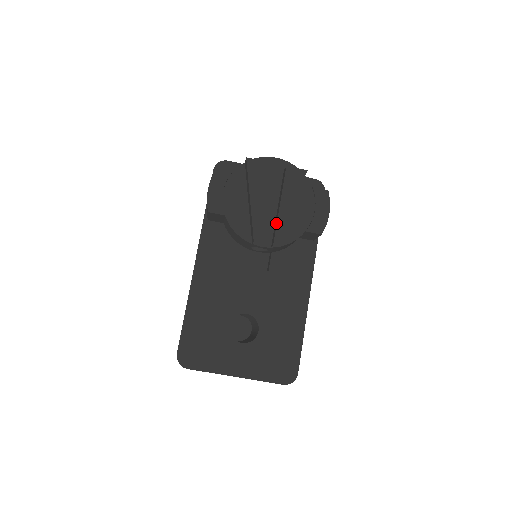
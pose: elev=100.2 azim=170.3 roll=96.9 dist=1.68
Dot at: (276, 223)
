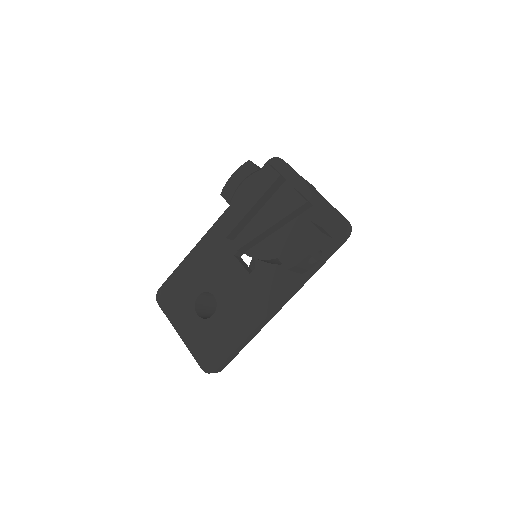
Dot at: (252, 234)
